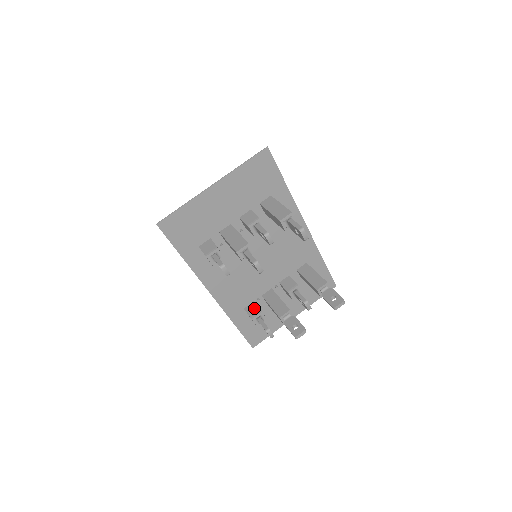
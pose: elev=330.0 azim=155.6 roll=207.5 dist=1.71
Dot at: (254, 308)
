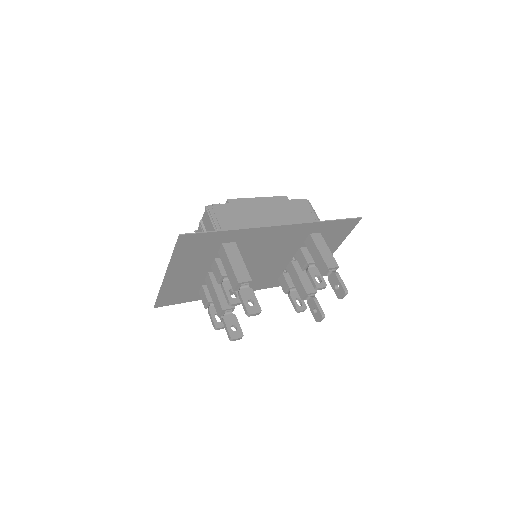
Dot at: (284, 282)
